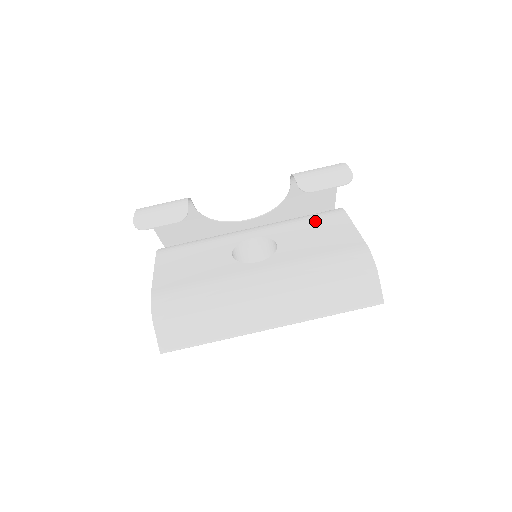
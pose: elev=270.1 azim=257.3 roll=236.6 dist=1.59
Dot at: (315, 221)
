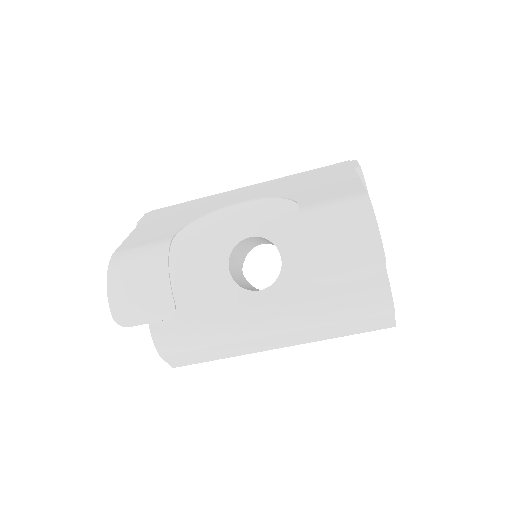
Dot at: occluded
